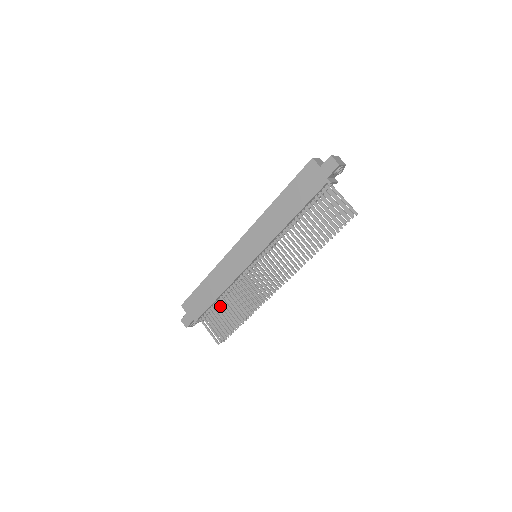
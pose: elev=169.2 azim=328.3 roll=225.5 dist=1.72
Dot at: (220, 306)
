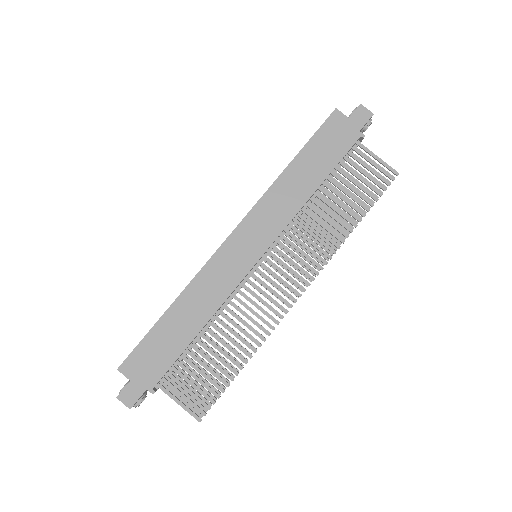
Dot at: (199, 350)
